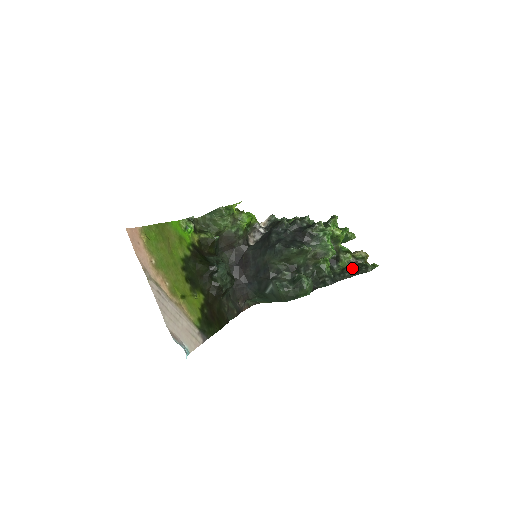
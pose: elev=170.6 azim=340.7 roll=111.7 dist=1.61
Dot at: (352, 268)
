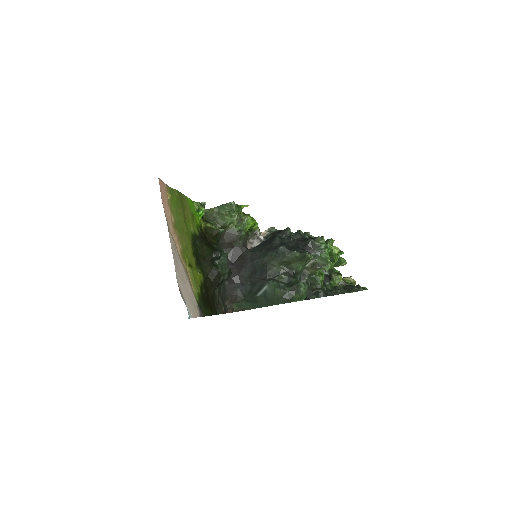
Dot at: (343, 287)
